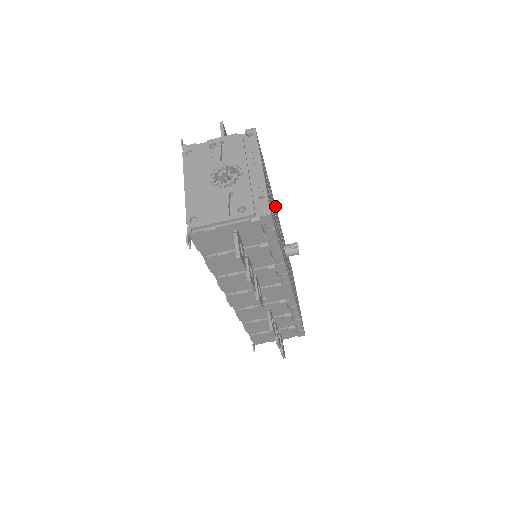
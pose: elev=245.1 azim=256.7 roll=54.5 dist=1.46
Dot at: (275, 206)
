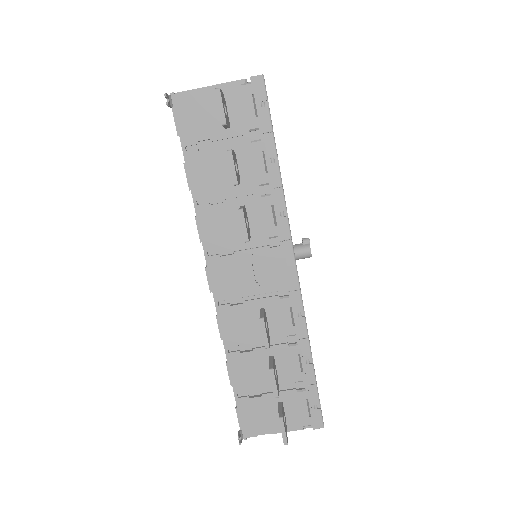
Dot at: occluded
